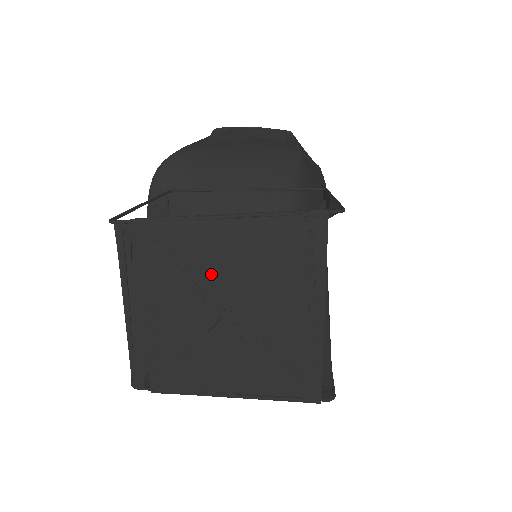
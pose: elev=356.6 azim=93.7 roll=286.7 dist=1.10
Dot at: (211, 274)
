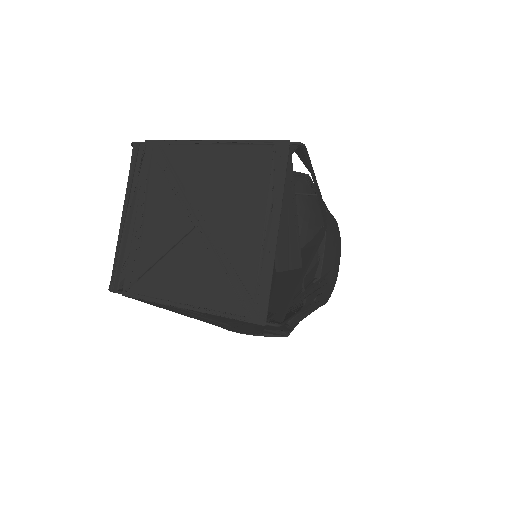
Dot at: (193, 188)
